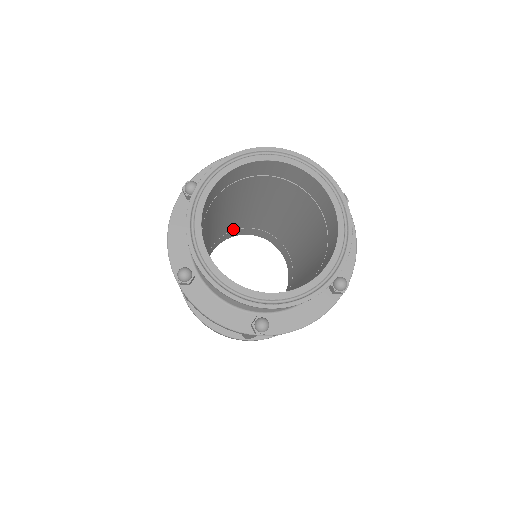
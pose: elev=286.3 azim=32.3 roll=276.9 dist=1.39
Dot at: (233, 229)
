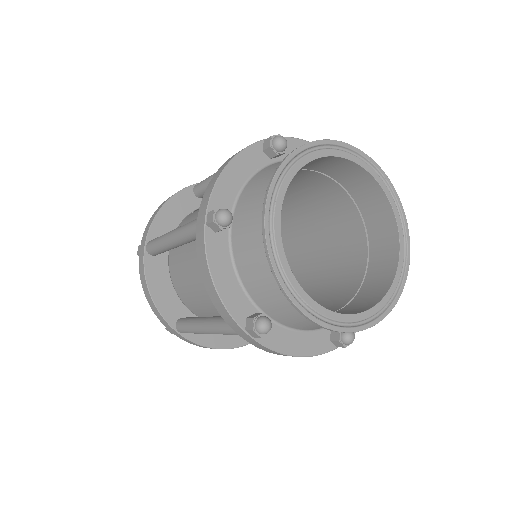
Dot at: occluded
